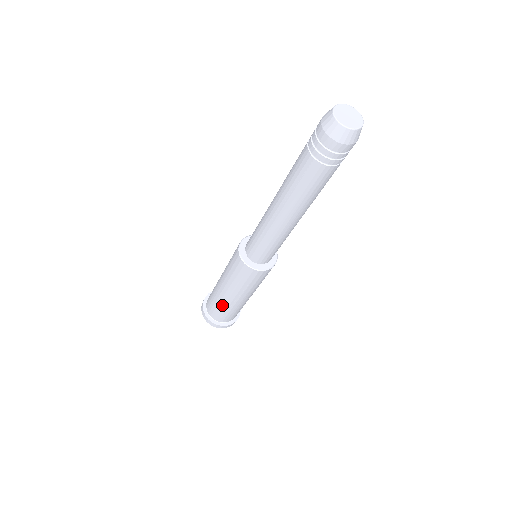
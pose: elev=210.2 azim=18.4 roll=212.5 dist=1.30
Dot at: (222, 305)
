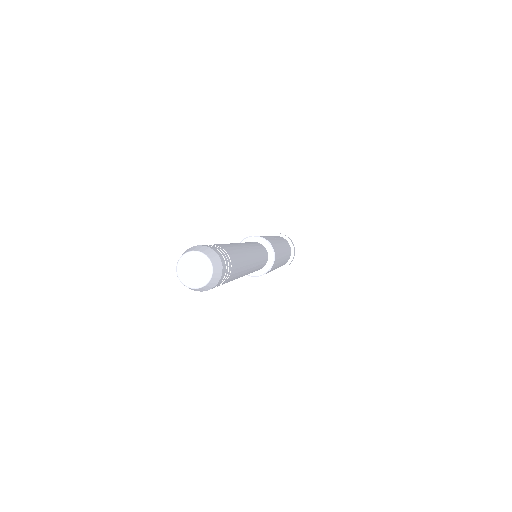
Dot at: occluded
